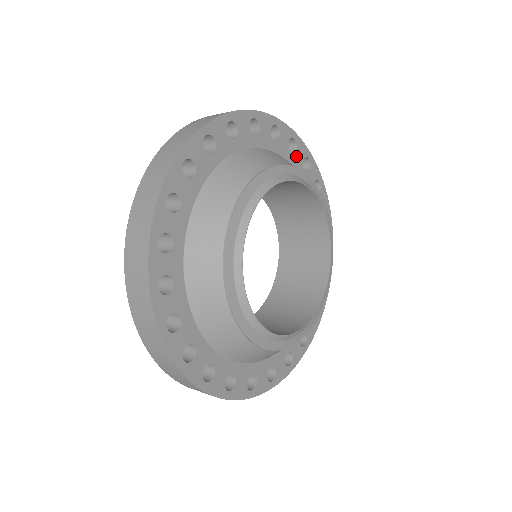
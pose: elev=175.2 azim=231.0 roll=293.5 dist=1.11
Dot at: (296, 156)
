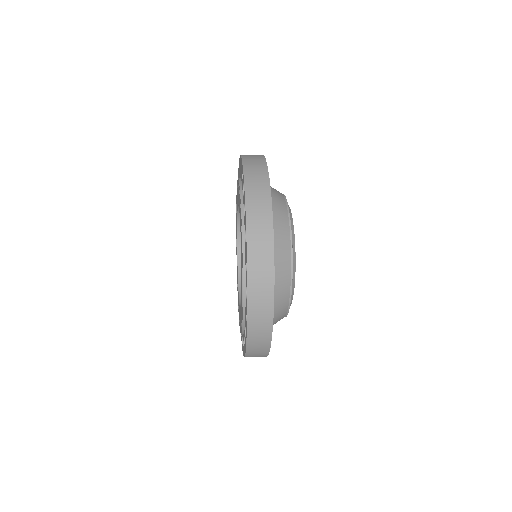
Dot at: occluded
